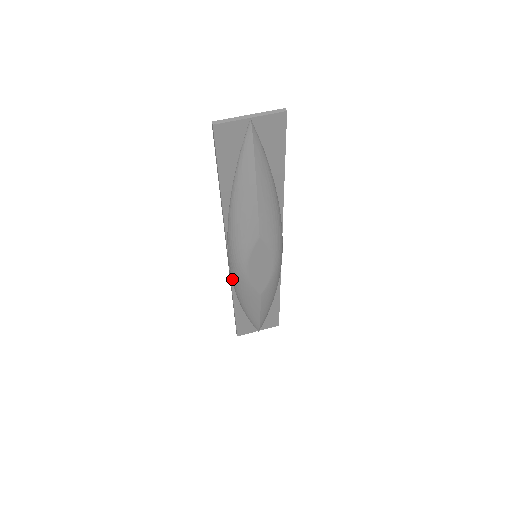
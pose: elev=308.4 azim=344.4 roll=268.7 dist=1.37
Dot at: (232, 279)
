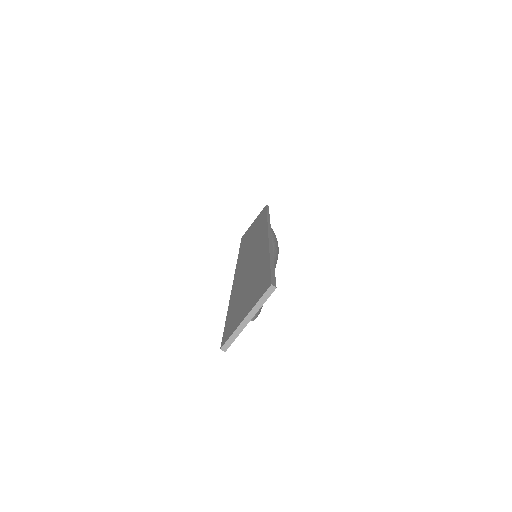
Dot at: occluded
